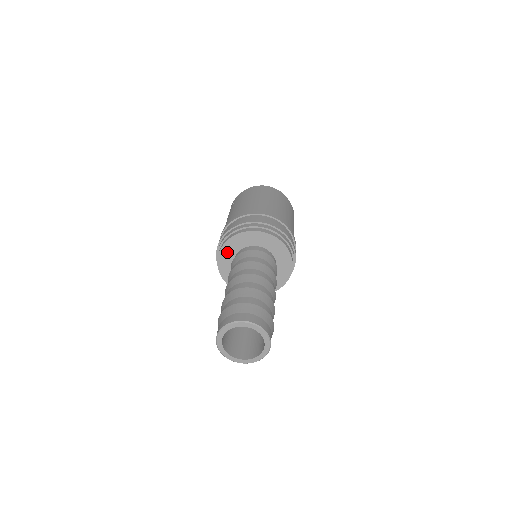
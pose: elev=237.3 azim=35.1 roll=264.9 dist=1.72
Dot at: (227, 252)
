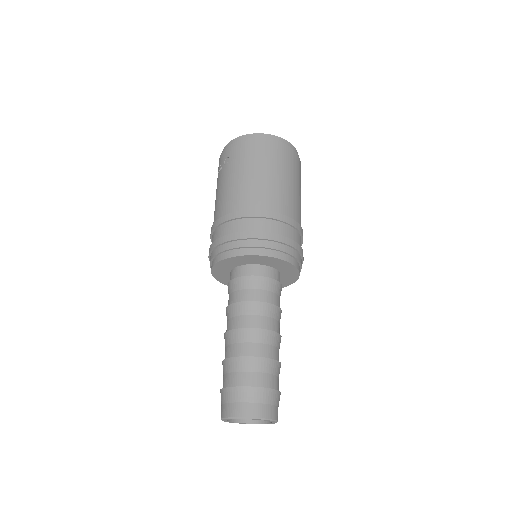
Dot at: (224, 265)
